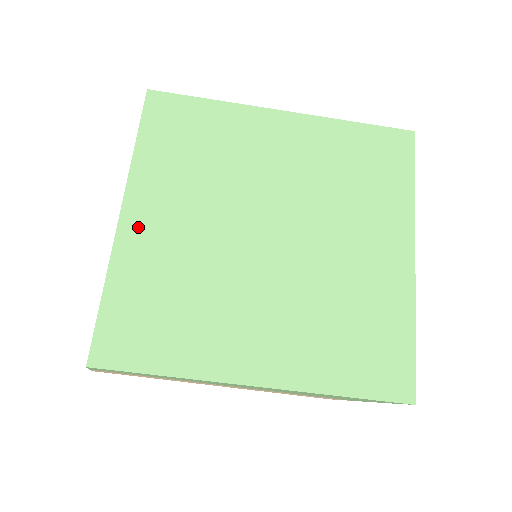
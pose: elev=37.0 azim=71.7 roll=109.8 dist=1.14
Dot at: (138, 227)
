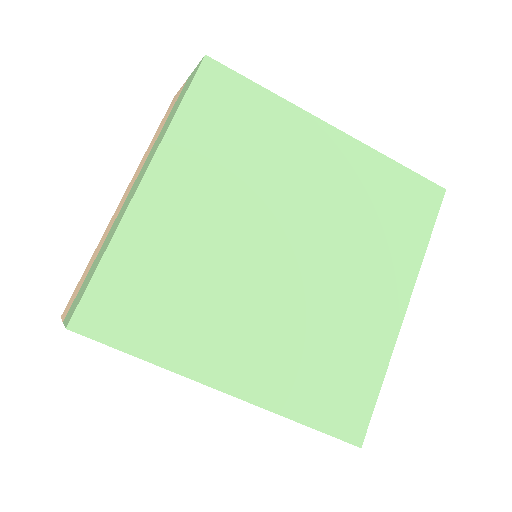
Dot at: (156, 201)
